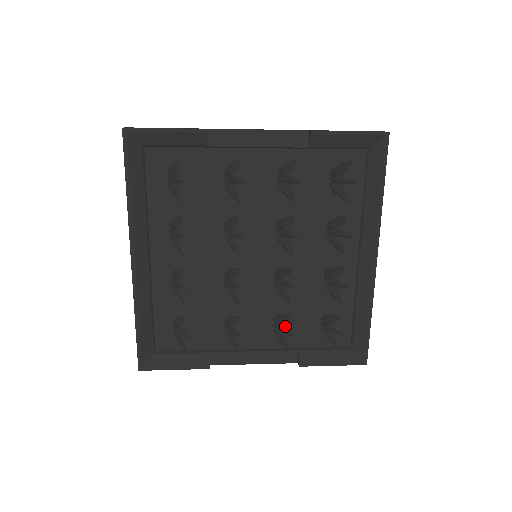
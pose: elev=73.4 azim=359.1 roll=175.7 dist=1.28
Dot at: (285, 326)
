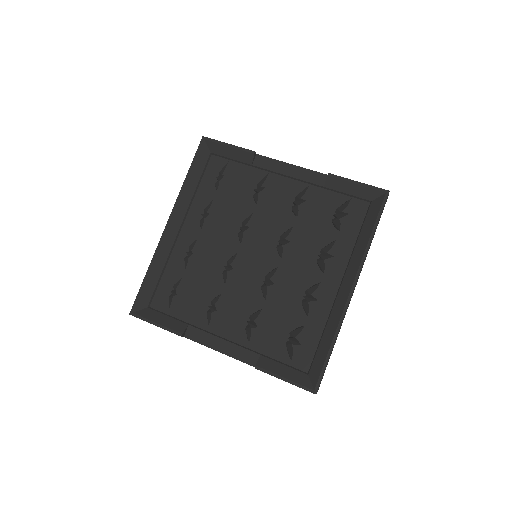
Dot at: (257, 327)
